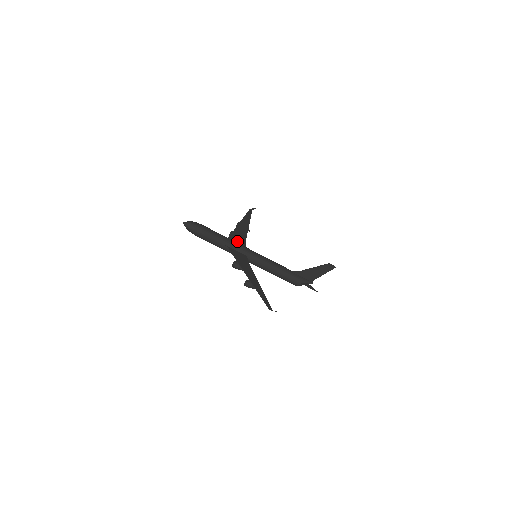
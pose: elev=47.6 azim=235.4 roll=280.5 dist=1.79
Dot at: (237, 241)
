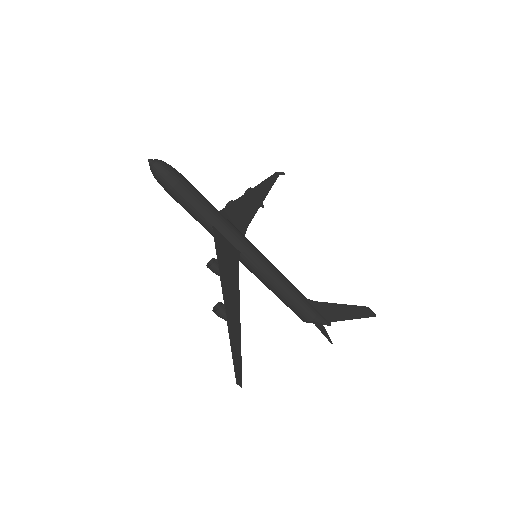
Dot at: (234, 220)
